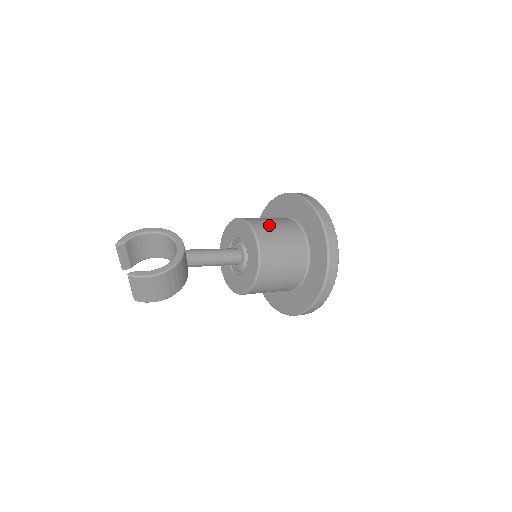
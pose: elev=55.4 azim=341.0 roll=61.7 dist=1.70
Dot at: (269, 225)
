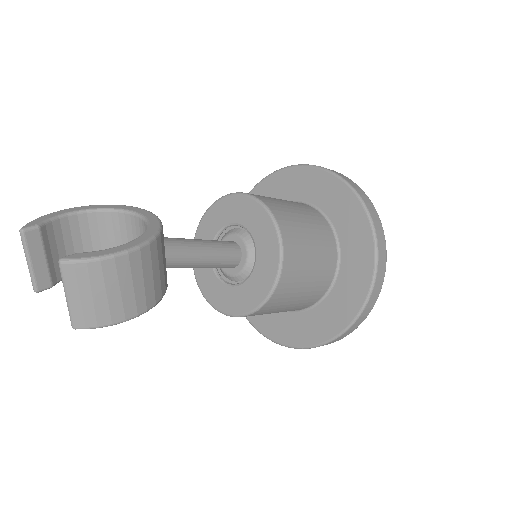
Dot at: (272, 198)
